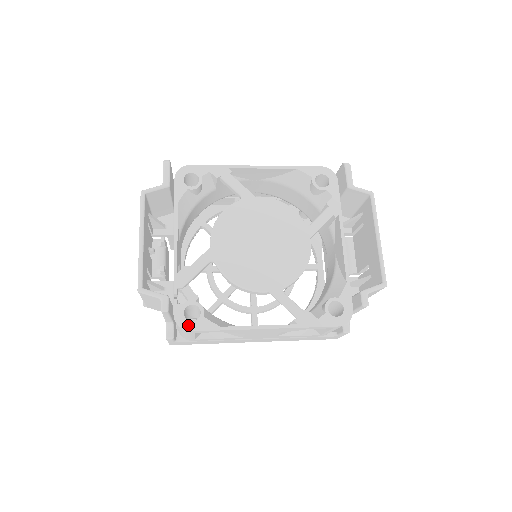
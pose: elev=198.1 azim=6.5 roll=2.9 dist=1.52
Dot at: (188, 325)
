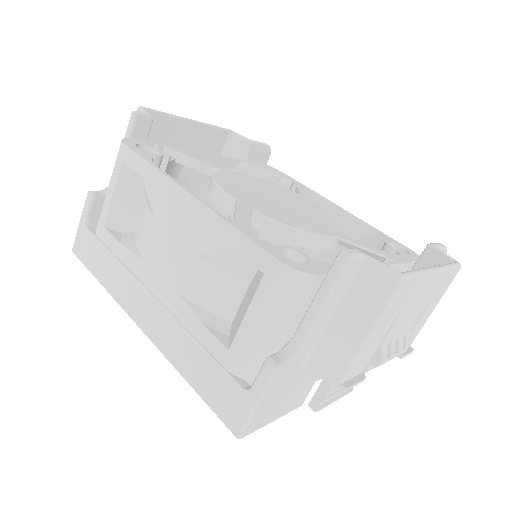
Dot at: (130, 144)
